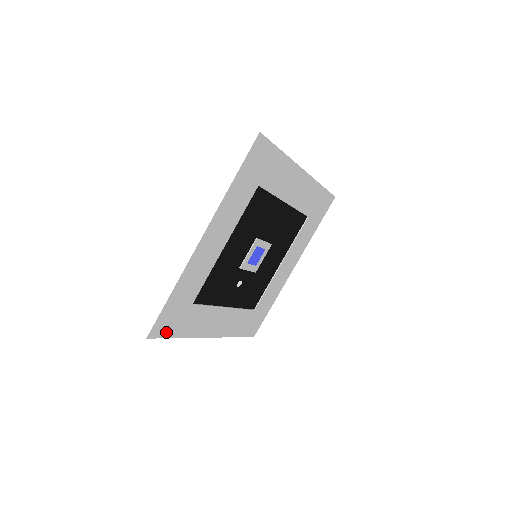
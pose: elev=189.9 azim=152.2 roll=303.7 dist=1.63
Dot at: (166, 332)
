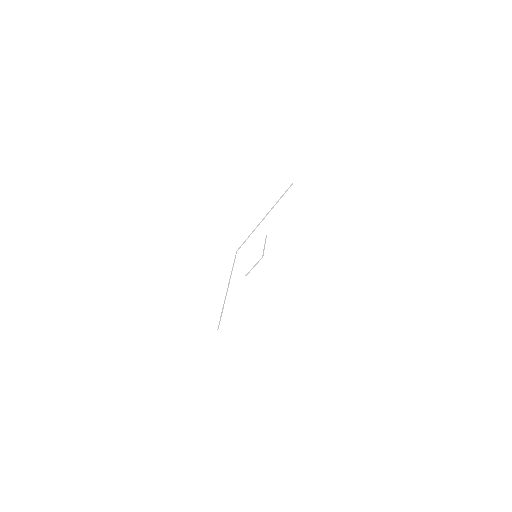
Dot at: occluded
